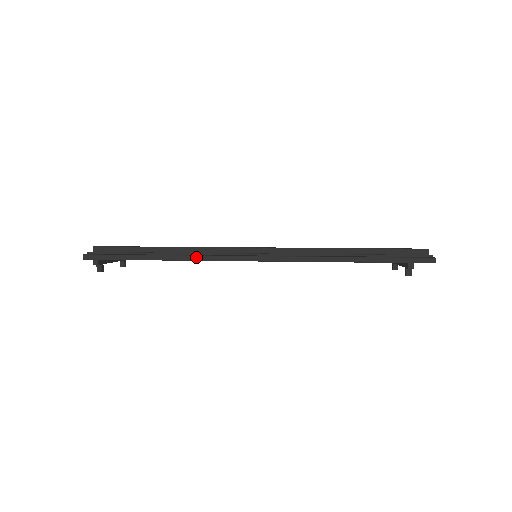
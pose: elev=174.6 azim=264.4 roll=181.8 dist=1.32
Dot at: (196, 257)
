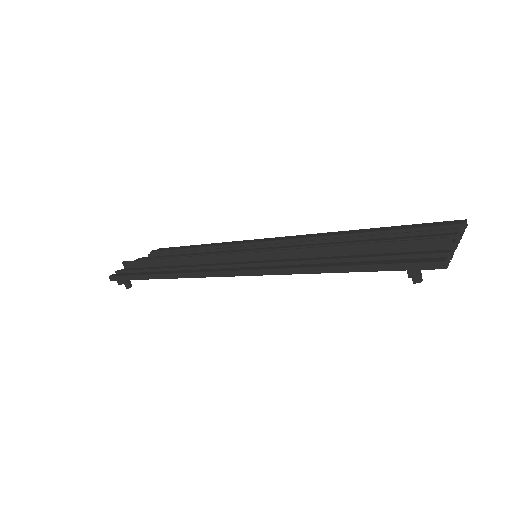
Dot at: (186, 275)
